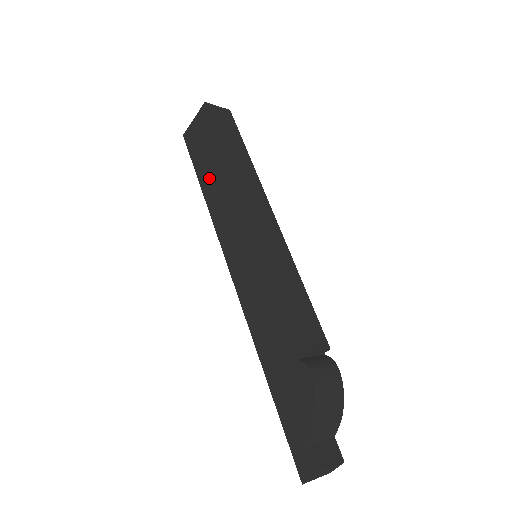
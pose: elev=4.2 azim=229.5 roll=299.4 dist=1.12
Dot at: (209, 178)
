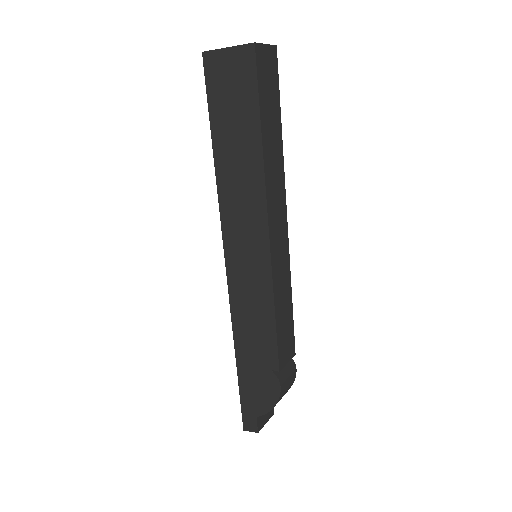
Dot at: (229, 150)
